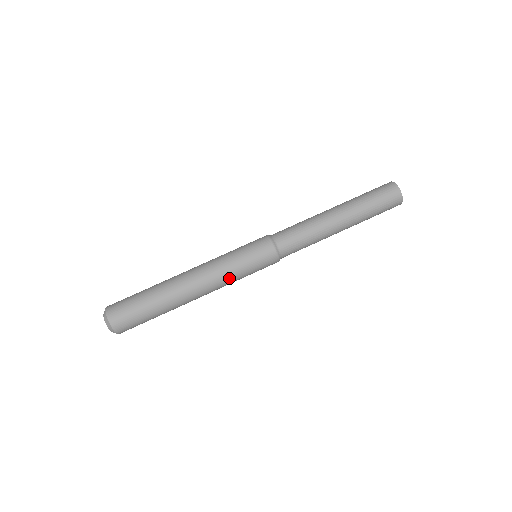
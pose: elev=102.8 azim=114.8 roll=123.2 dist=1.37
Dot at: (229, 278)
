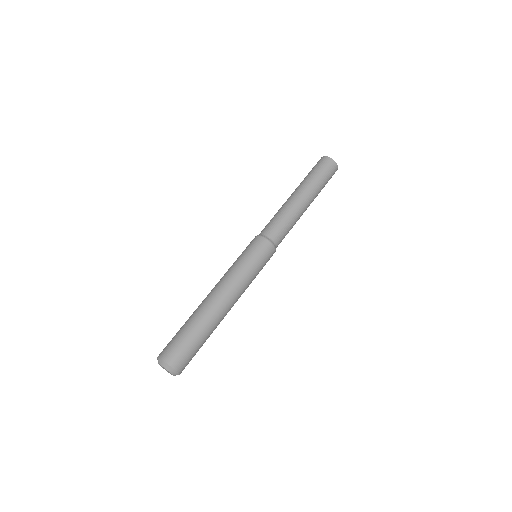
Dot at: (247, 281)
